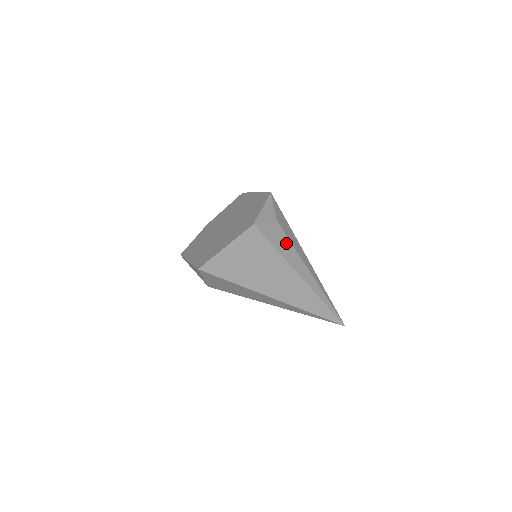
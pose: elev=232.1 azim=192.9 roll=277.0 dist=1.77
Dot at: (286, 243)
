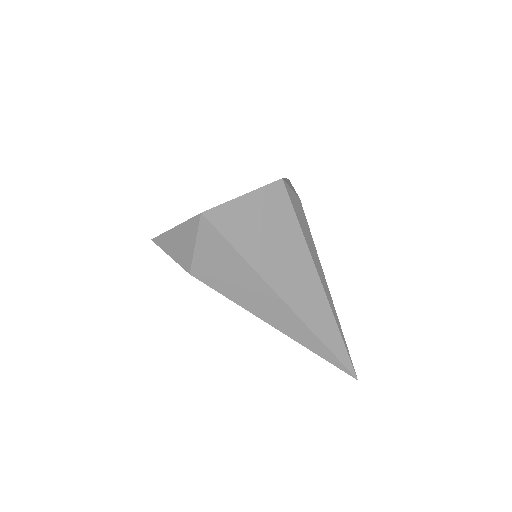
Dot at: (307, 229)
